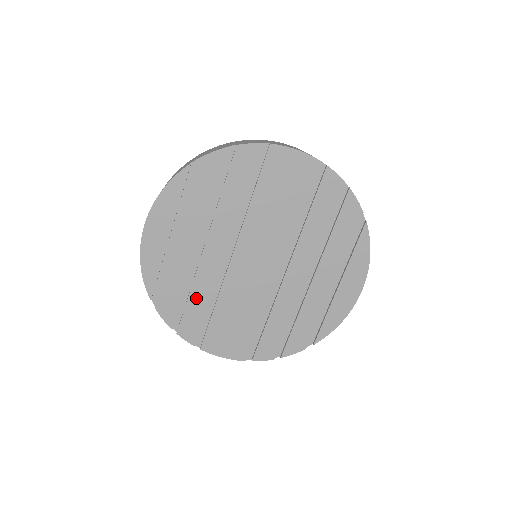
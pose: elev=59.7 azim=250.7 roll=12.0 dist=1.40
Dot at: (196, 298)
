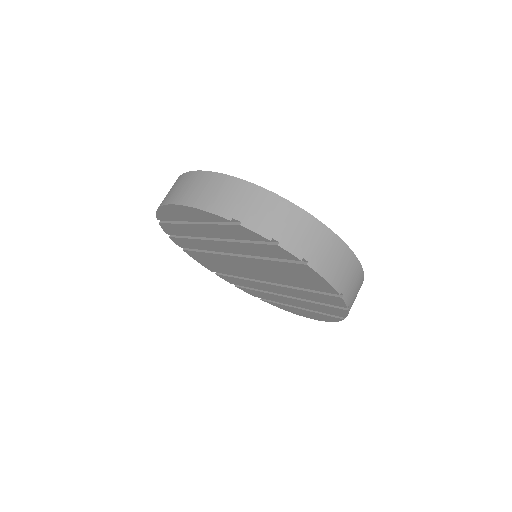
Dot at: (192, 242)
